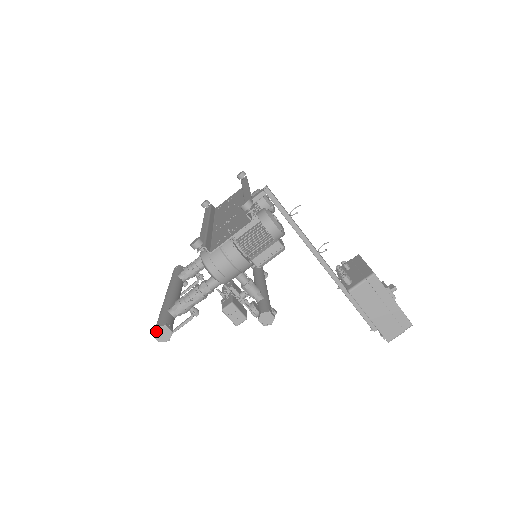
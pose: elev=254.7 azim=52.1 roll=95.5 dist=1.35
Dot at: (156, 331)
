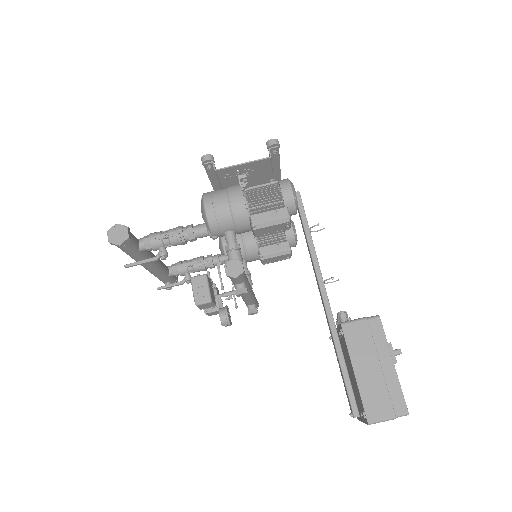
Dot at: (114, 228)
